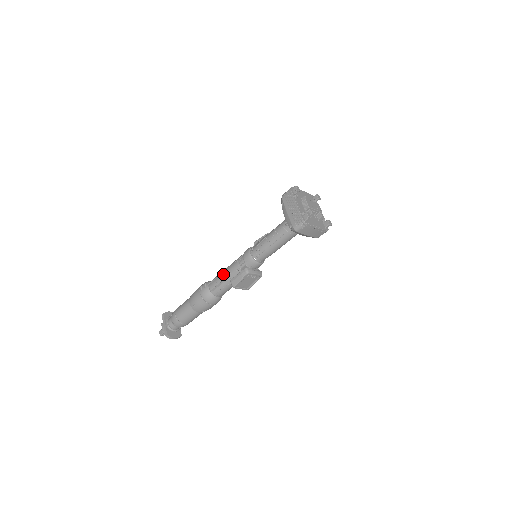
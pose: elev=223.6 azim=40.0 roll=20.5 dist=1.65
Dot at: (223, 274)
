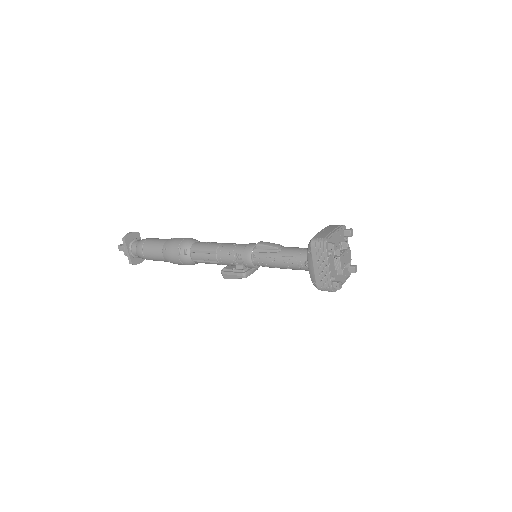
Dot at: (211, 256)
